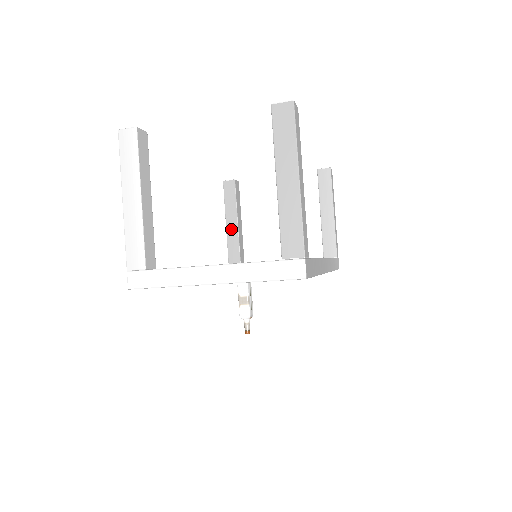
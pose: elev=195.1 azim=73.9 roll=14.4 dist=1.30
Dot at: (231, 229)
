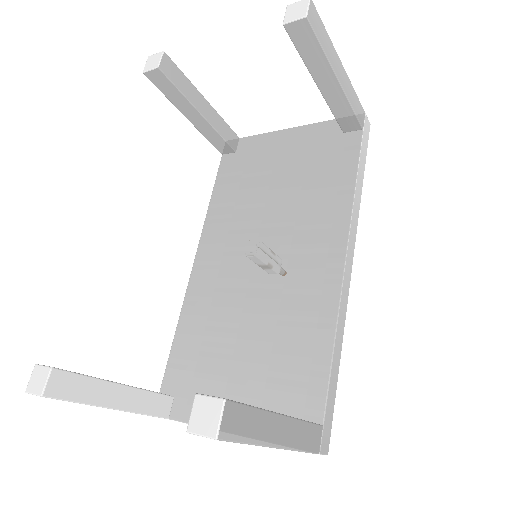
Dot at: (198, 123)
